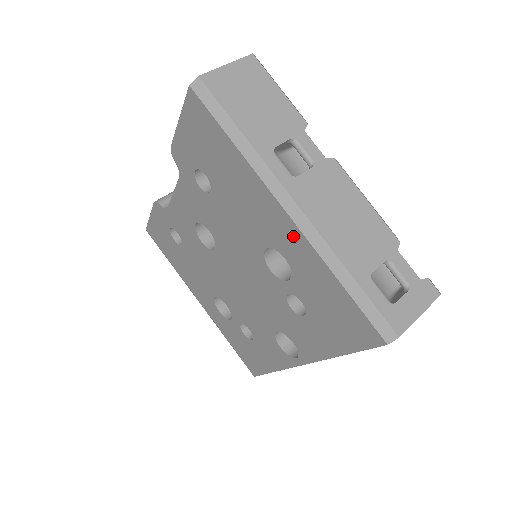
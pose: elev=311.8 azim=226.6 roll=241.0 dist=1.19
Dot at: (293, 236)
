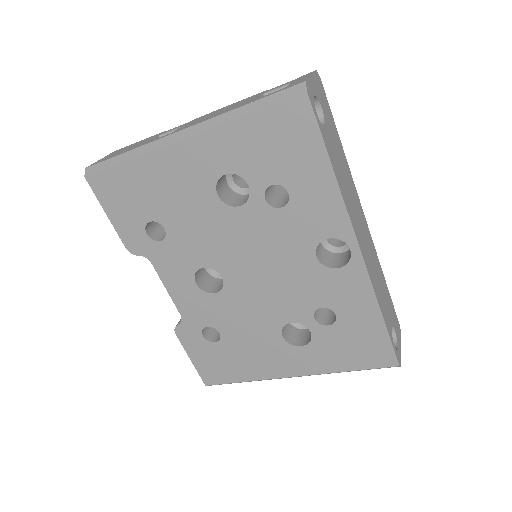
Dot at: (203, 146)
